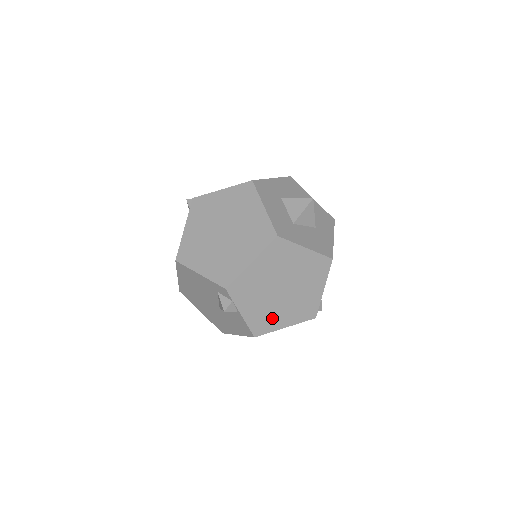
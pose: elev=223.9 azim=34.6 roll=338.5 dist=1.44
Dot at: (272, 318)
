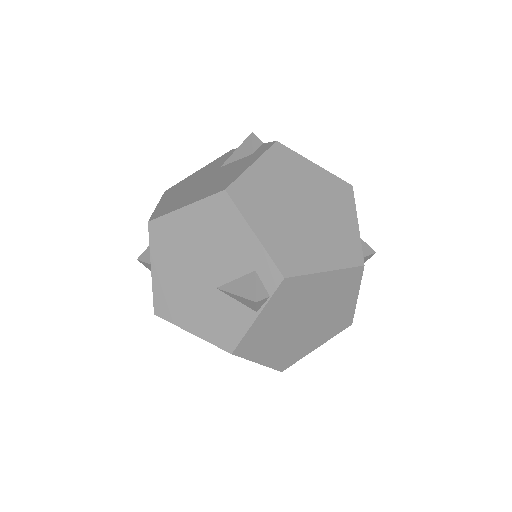
Dot at: (265, 344)
